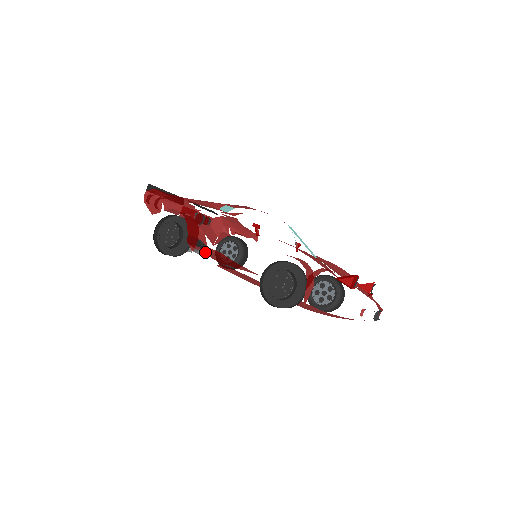
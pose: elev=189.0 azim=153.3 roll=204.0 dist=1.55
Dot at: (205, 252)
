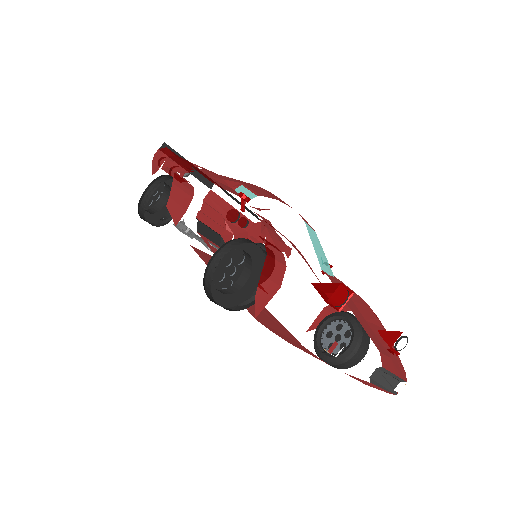
Dot at: (214, 247)
